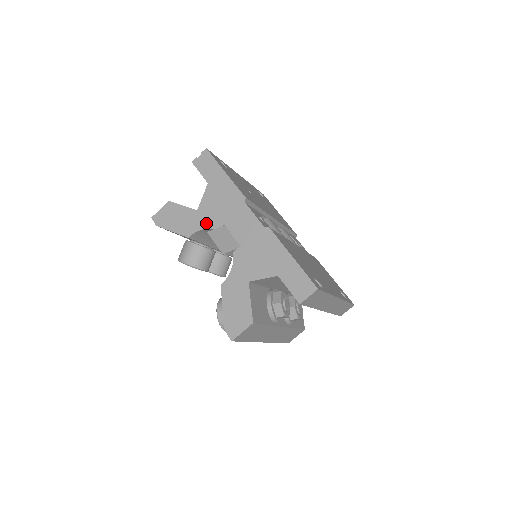
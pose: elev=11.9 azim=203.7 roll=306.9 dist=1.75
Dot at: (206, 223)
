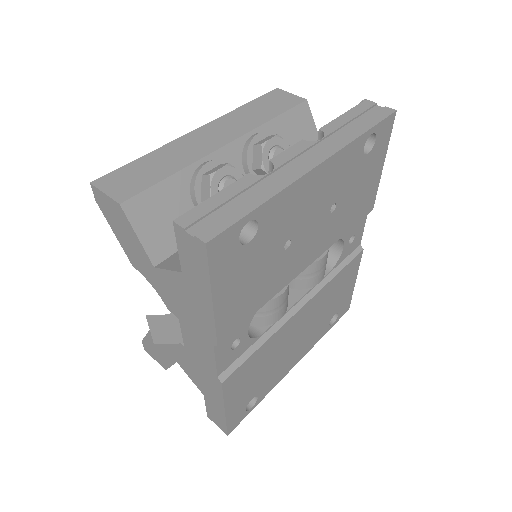
Dot at: (159, 289)
